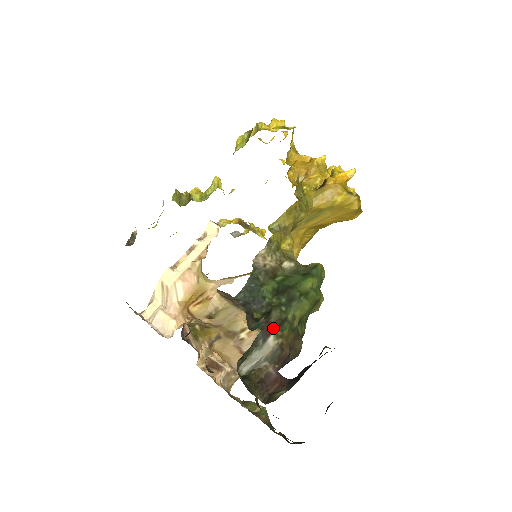
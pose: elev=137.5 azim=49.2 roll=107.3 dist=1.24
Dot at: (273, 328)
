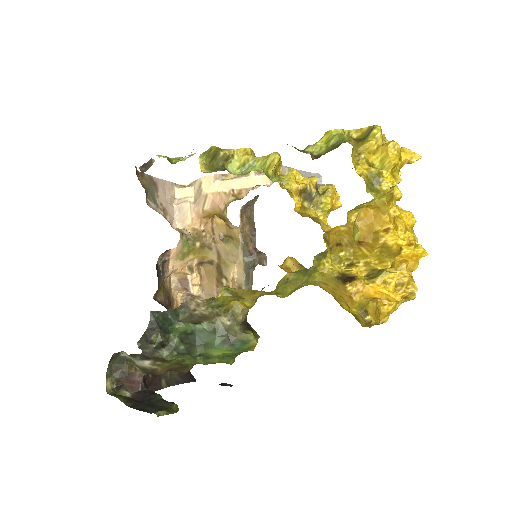
Dot at: (153, 359)
